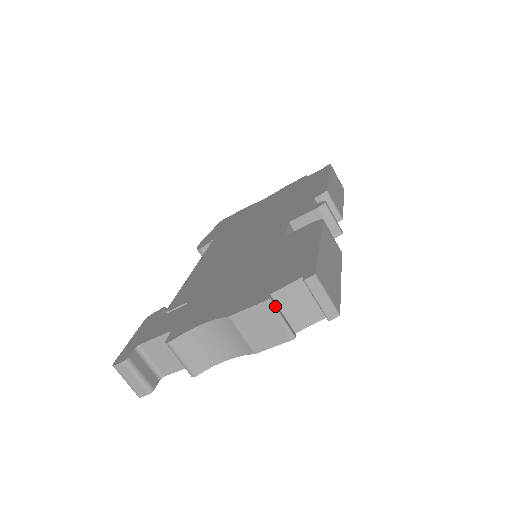
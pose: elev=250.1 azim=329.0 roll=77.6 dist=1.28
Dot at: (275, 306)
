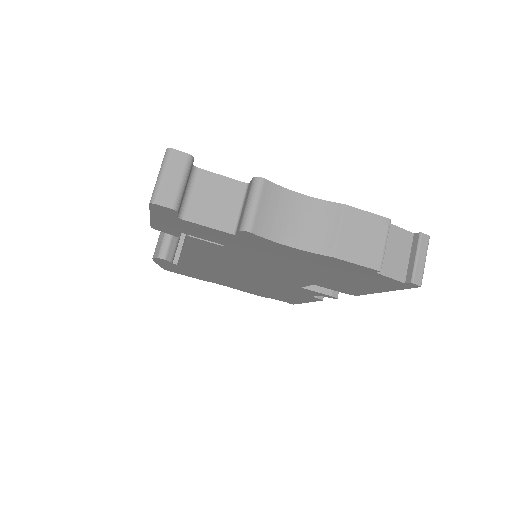
Dot at: (389, 230)
